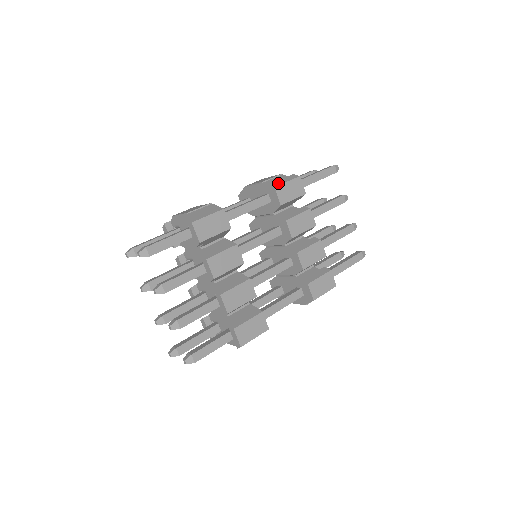
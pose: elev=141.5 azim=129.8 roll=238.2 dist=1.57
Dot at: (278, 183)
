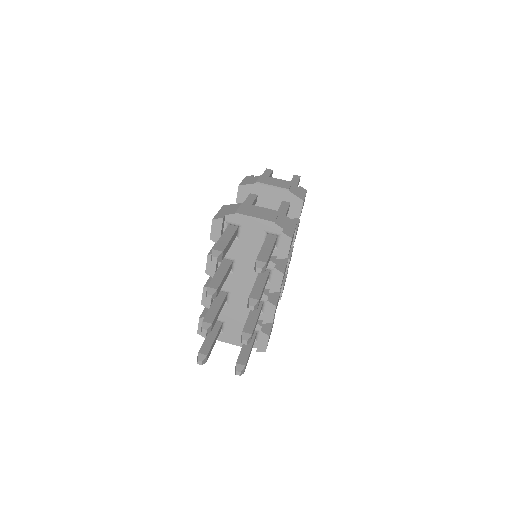
Dot at: (302, 196)
